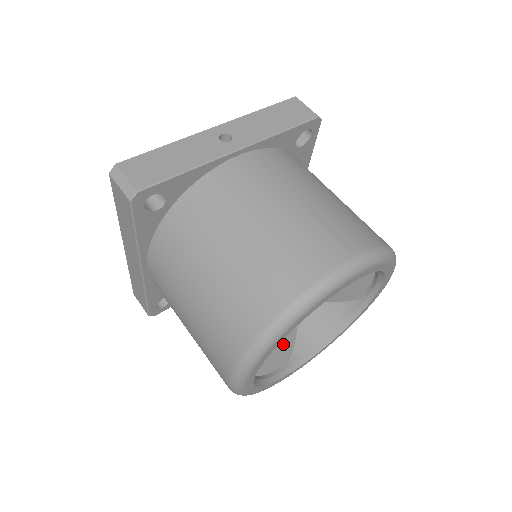
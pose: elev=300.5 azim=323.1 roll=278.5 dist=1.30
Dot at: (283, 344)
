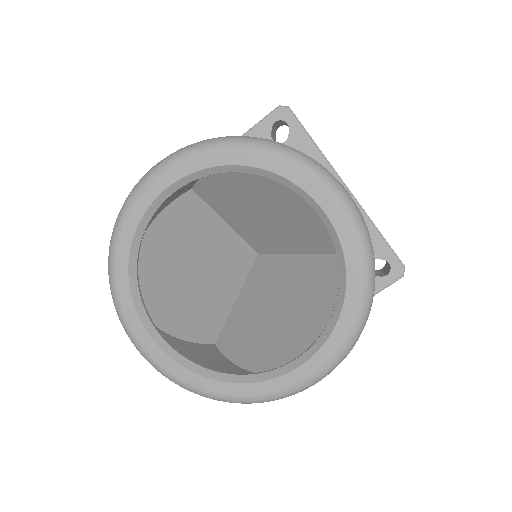
Dot at: (168, 308)
